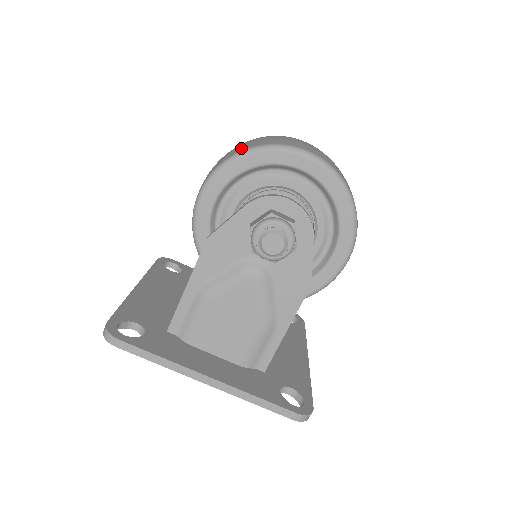
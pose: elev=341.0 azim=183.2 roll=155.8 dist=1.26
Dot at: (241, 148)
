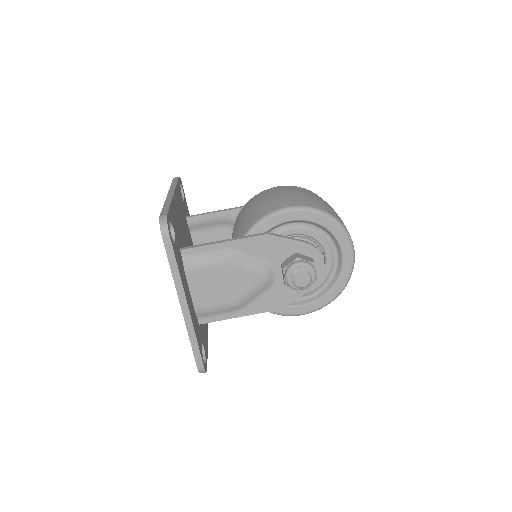
Dot at: (330, 211)
